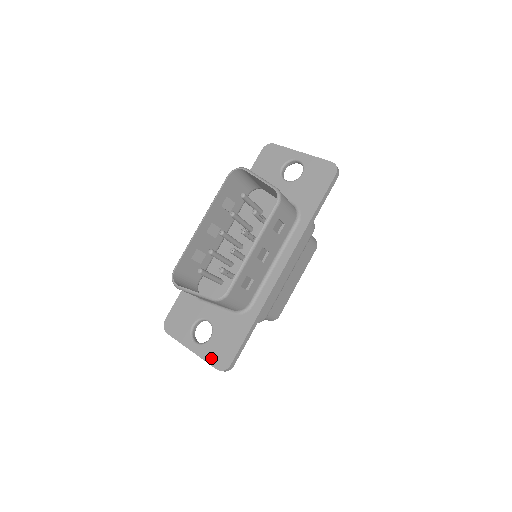
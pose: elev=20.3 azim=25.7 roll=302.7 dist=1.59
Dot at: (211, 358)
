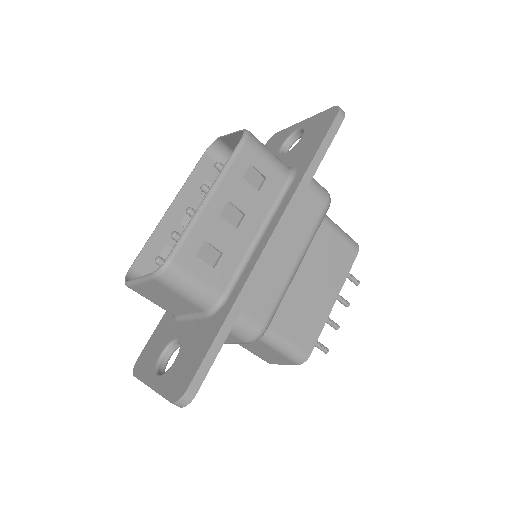
Dot at: (168, 388)
